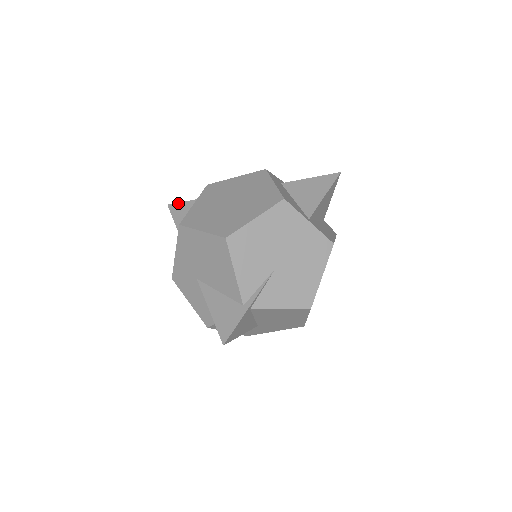
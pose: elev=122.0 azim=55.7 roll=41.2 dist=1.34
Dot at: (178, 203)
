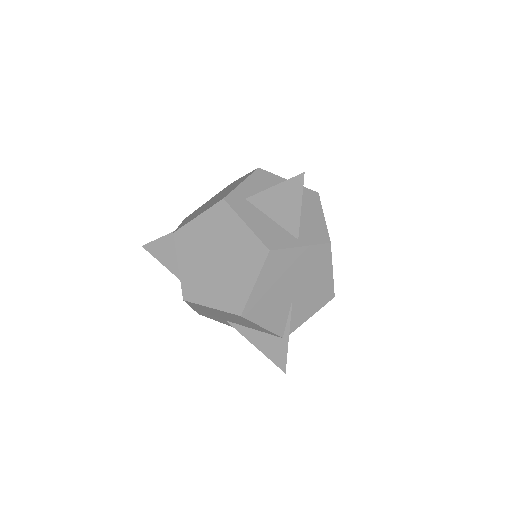
Dot at: (151, 243)
